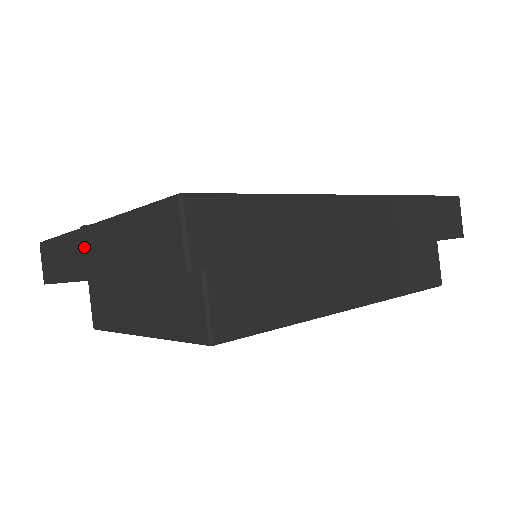
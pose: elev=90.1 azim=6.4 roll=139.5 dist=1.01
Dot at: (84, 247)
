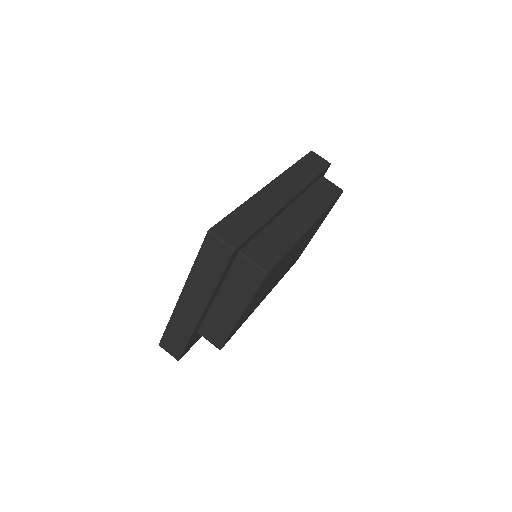
Dot at: (186, 307)
